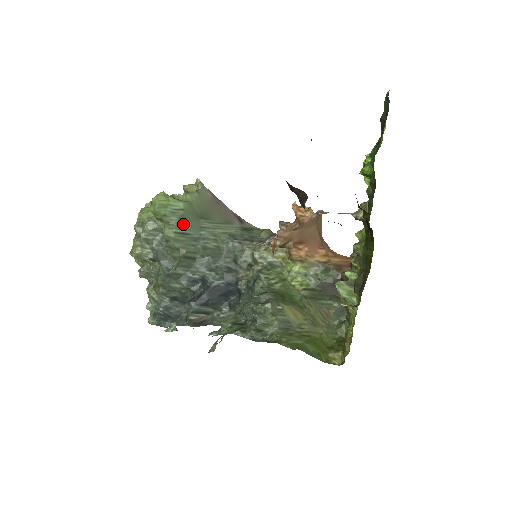
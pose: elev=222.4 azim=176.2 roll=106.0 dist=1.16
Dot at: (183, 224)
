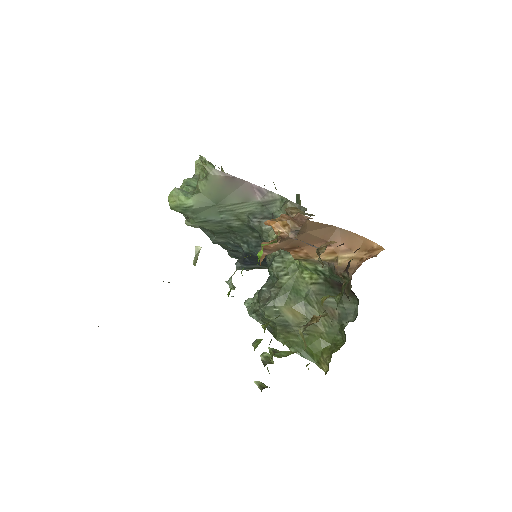
Dot at: (200, 215)
